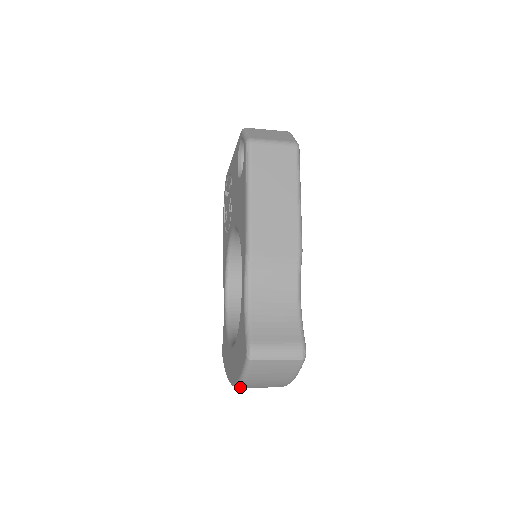
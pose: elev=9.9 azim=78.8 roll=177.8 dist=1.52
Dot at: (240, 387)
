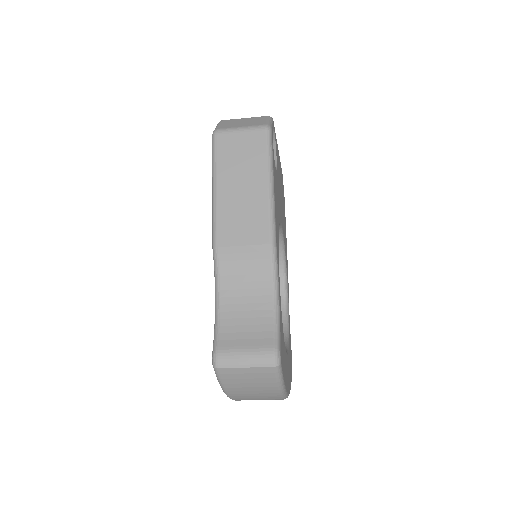
Dot at: (233, 399)
